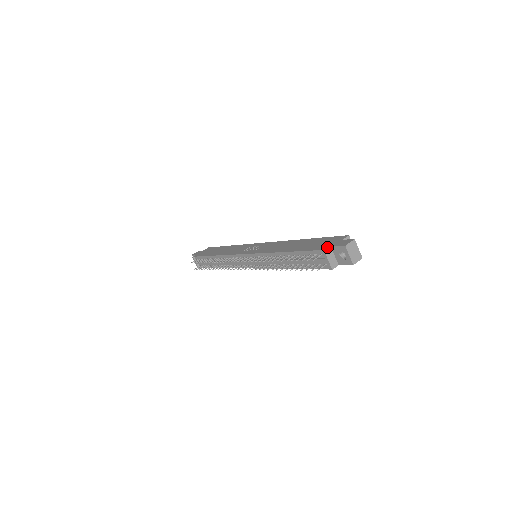
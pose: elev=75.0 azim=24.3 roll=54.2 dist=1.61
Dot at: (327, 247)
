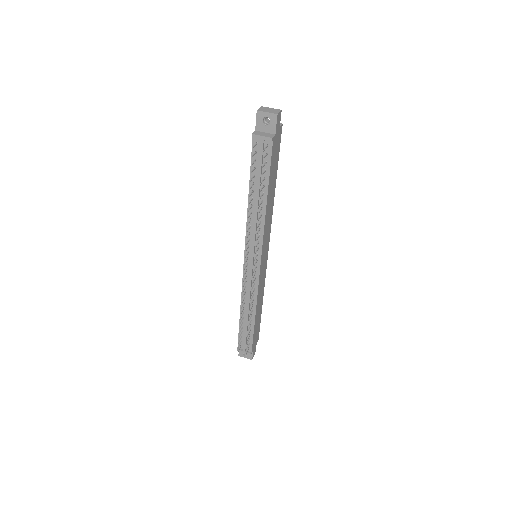
Dot at: occluded
